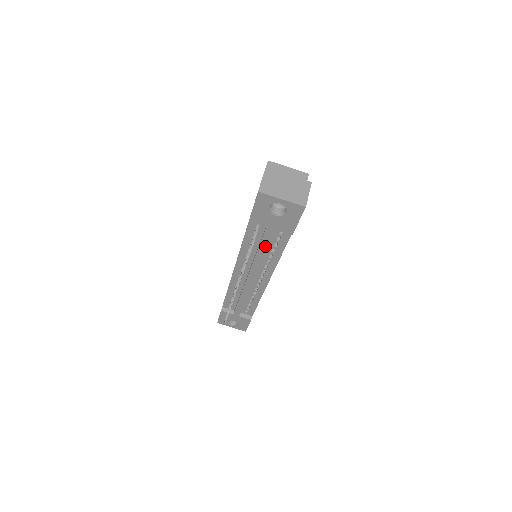
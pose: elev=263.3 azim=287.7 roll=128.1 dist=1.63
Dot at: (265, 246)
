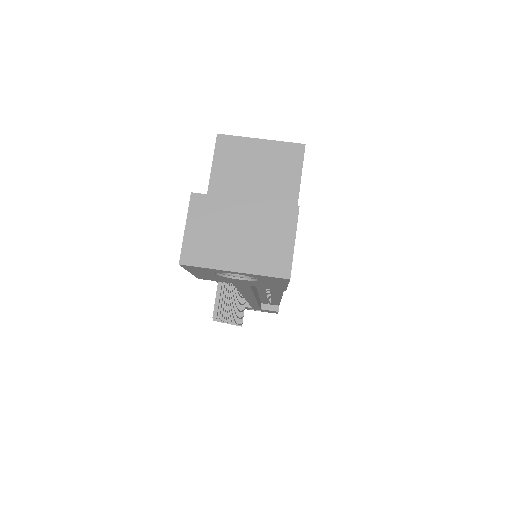
Dot at: (248, 291)
